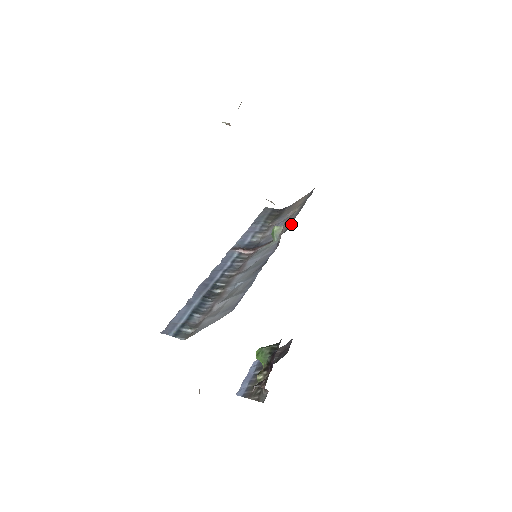
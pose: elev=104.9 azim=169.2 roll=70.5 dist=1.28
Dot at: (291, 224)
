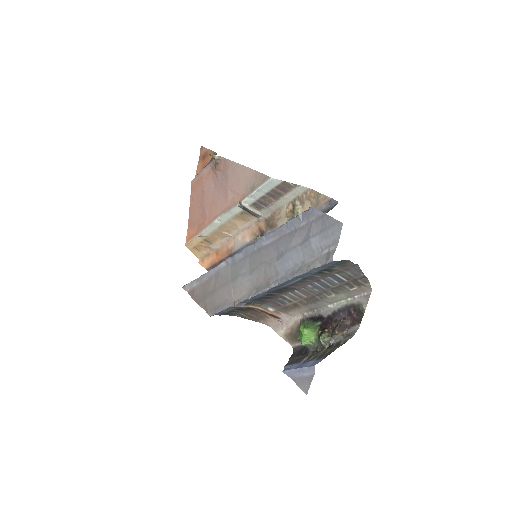
Dot at: occluded
